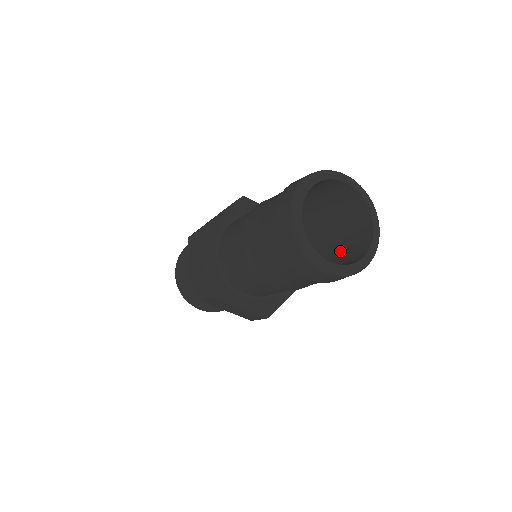
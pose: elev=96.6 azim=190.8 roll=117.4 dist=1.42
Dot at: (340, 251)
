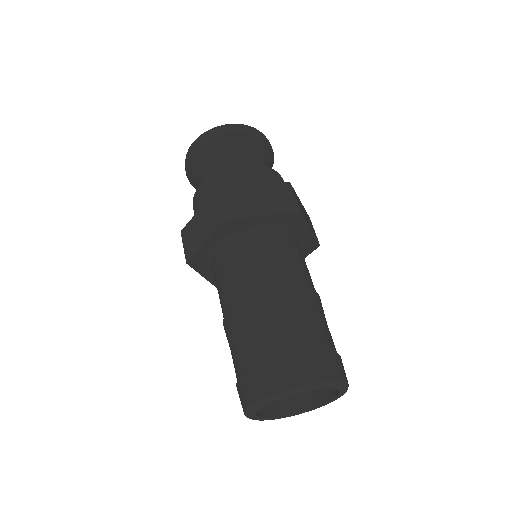
Dot at: occluded
